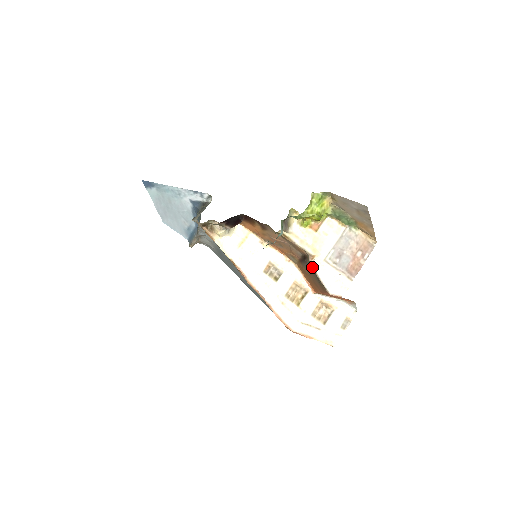
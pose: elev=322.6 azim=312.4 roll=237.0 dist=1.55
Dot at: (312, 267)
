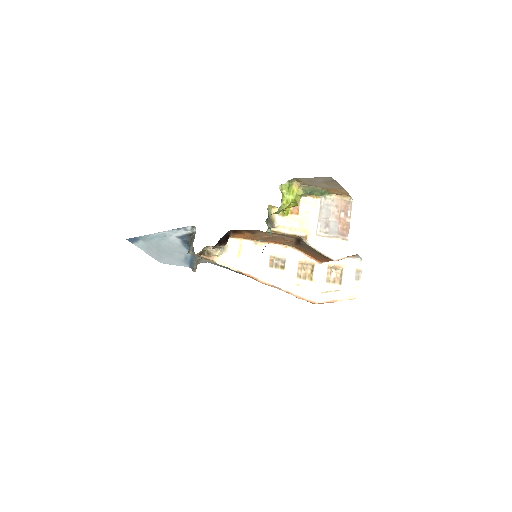
Dot at: (309, 246)
